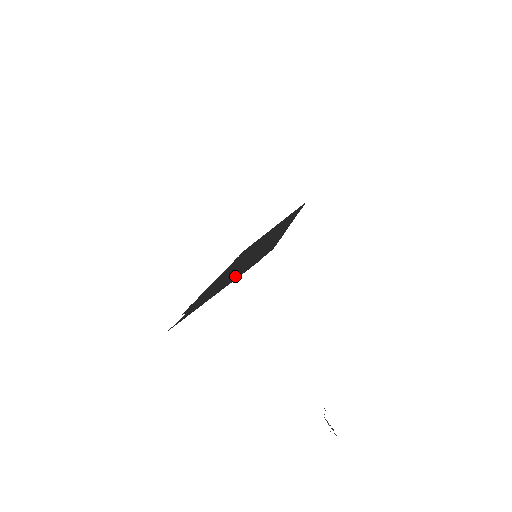
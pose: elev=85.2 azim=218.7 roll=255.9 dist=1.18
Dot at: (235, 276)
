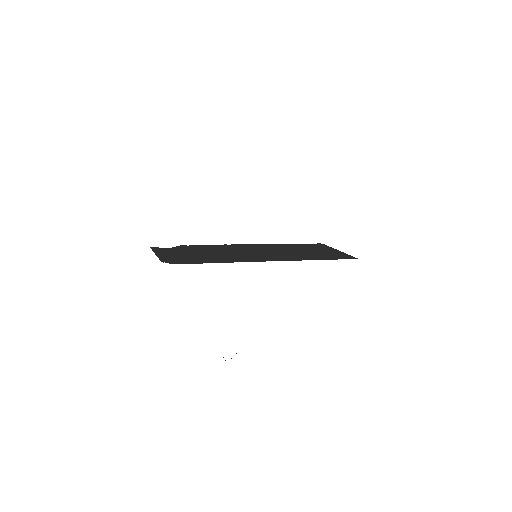
Dot at: (174, 256)
